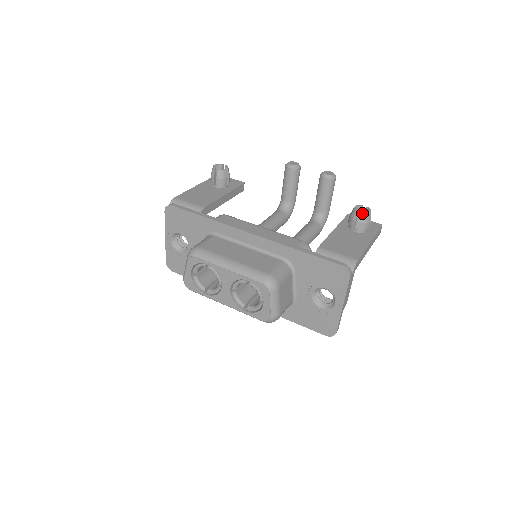
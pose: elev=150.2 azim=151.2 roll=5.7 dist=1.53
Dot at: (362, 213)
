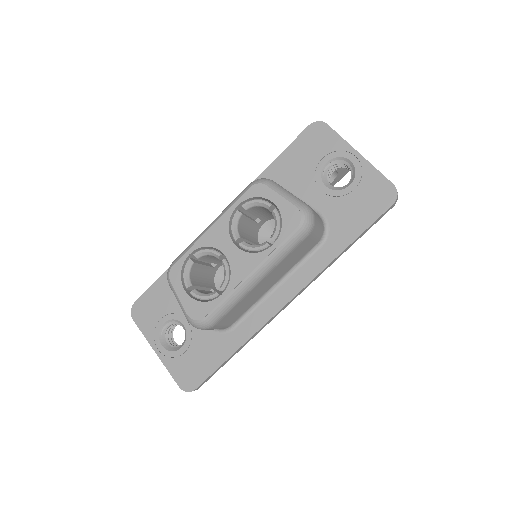
Dot at: occluded
